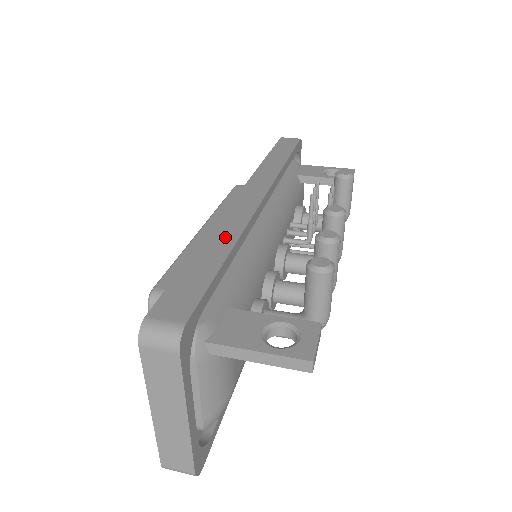
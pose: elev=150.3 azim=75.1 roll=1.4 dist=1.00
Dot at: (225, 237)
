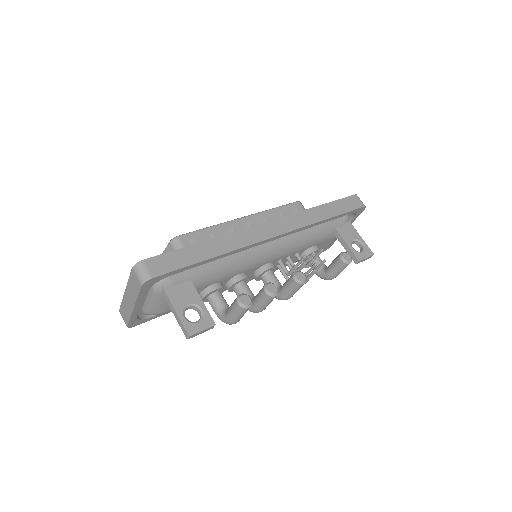
Dot at: (223, 246)
